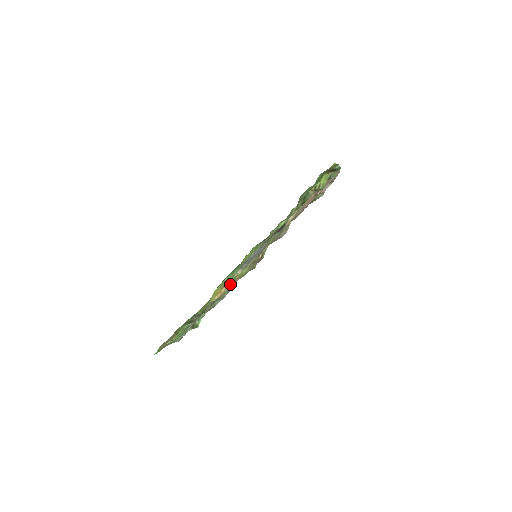
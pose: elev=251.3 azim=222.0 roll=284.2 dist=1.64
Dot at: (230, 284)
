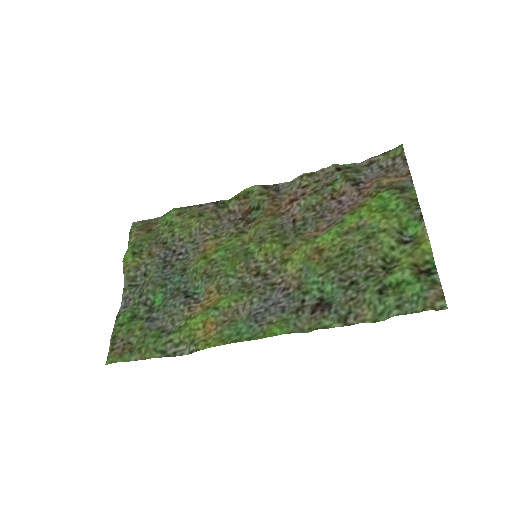
Dot at: (202, 253)
